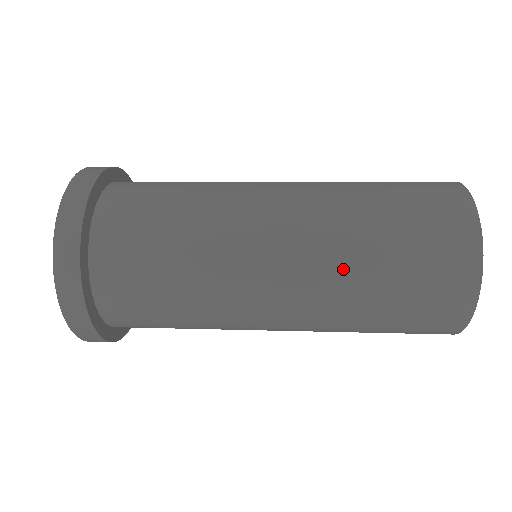
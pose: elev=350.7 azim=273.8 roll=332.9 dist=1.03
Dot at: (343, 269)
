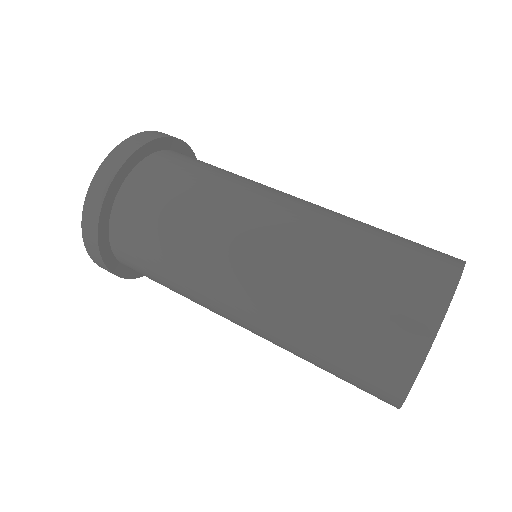
Dot at: (301, 286)
